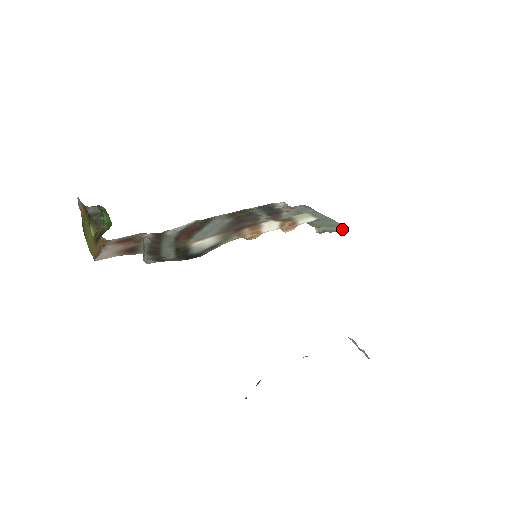
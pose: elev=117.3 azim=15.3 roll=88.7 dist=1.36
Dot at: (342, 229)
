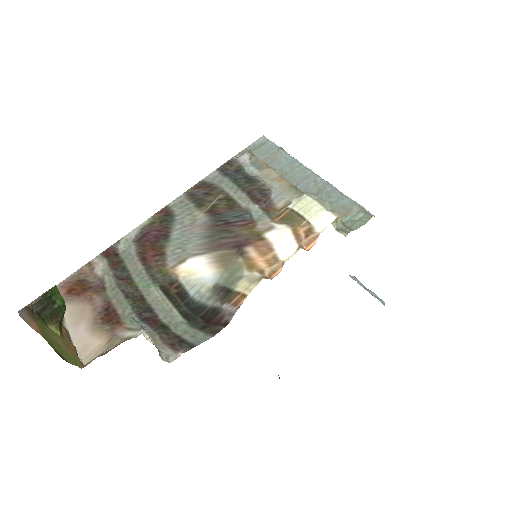
Dot at: (364, 217)
